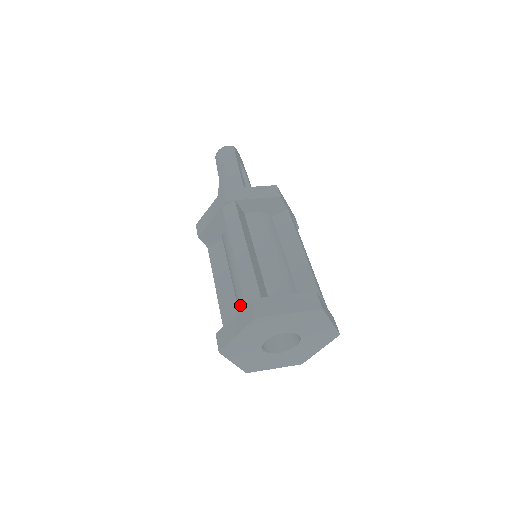
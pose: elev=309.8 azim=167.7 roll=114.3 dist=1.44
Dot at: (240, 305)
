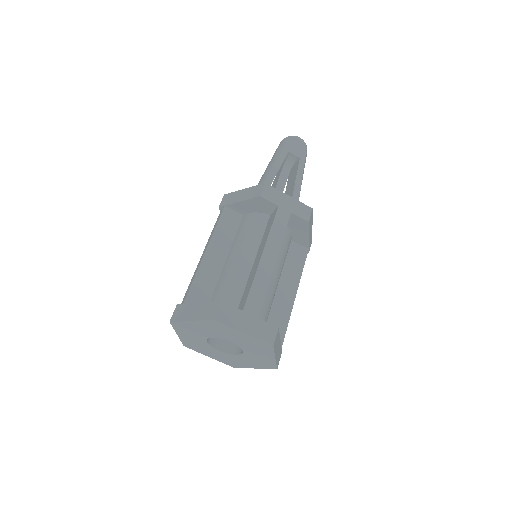
Dot at: occluded
